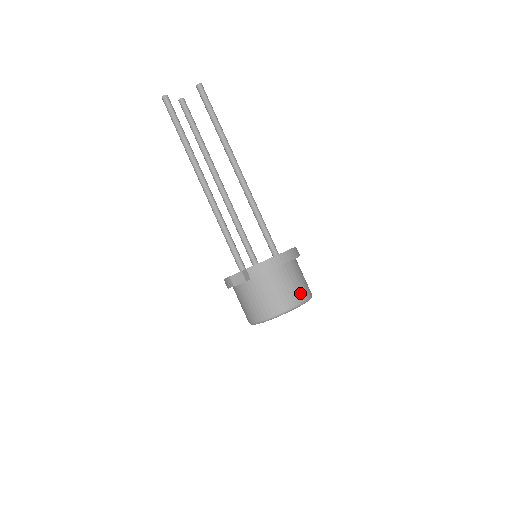
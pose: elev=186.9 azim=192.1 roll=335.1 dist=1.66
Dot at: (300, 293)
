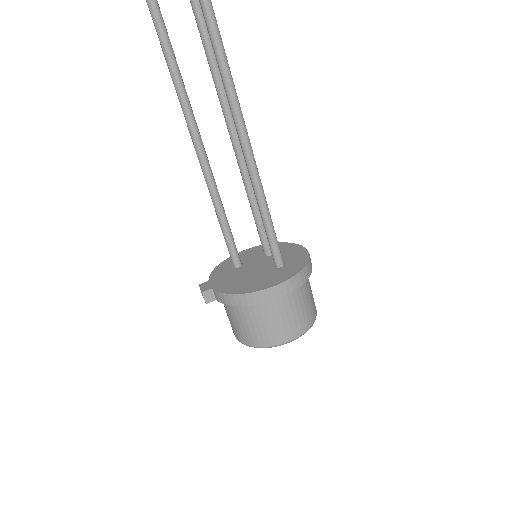
Dot at: (273, 336)
